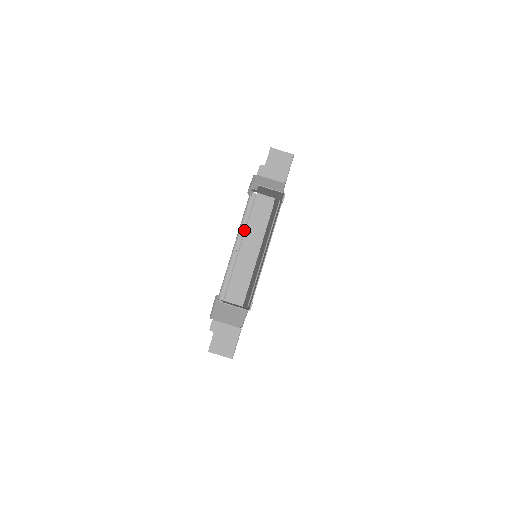
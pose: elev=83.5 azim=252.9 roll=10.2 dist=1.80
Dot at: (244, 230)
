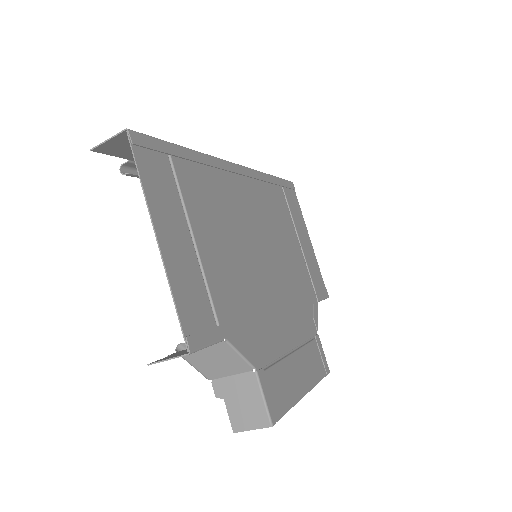
Dot at: occluded
